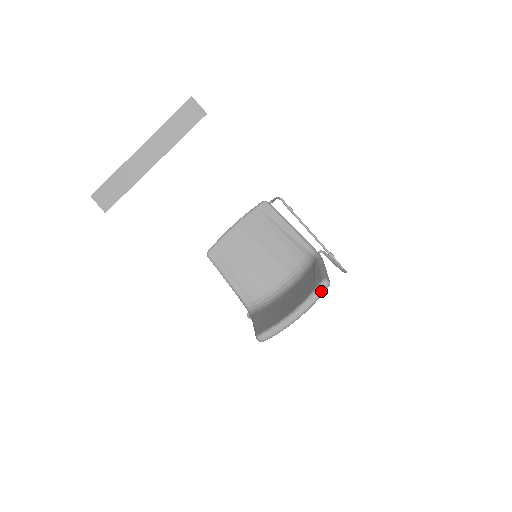
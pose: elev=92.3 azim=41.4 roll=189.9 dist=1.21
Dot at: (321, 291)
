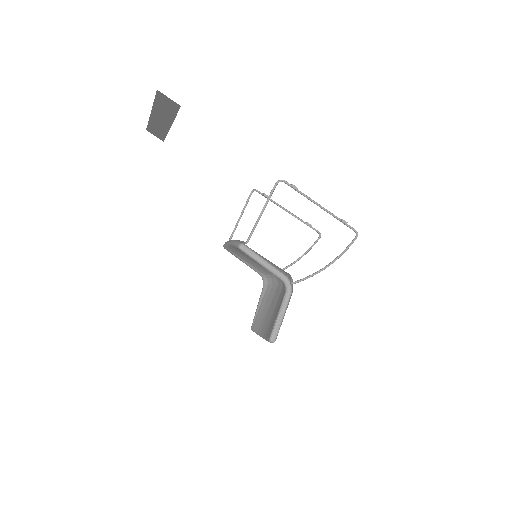
Dot at: (270, 342)
